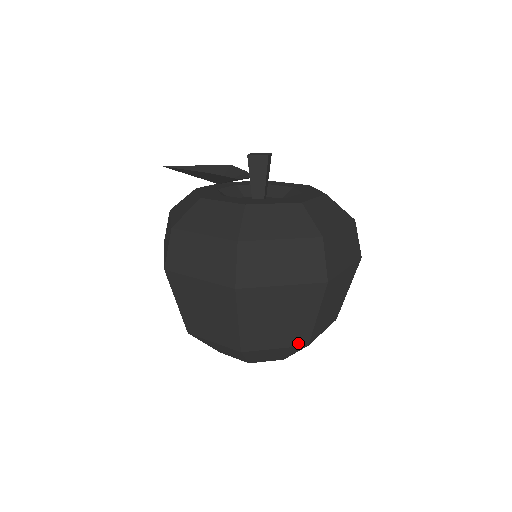
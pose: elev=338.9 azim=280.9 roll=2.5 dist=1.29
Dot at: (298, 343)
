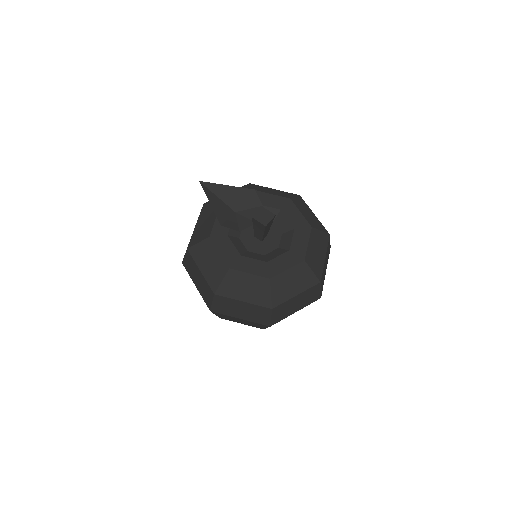
Dot at: (256, 327)
